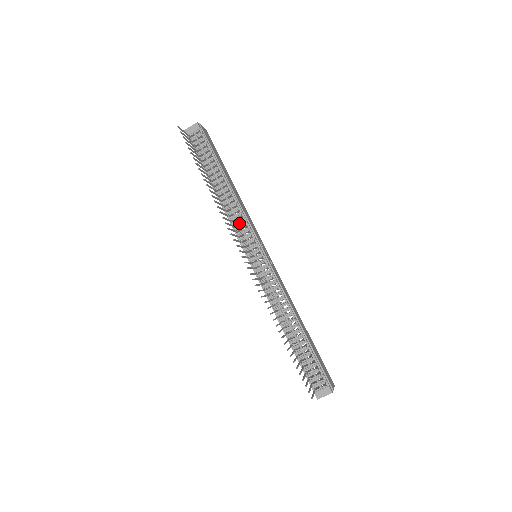
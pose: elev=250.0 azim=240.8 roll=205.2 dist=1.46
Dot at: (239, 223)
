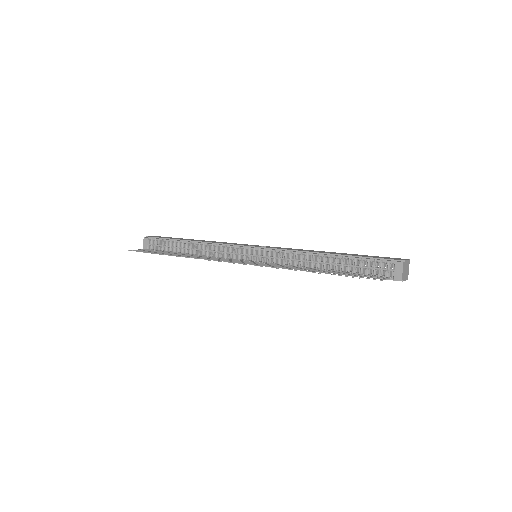
Dot at: (222, 252)
